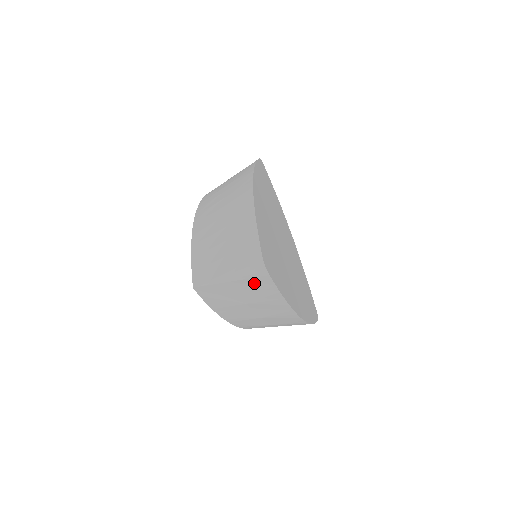
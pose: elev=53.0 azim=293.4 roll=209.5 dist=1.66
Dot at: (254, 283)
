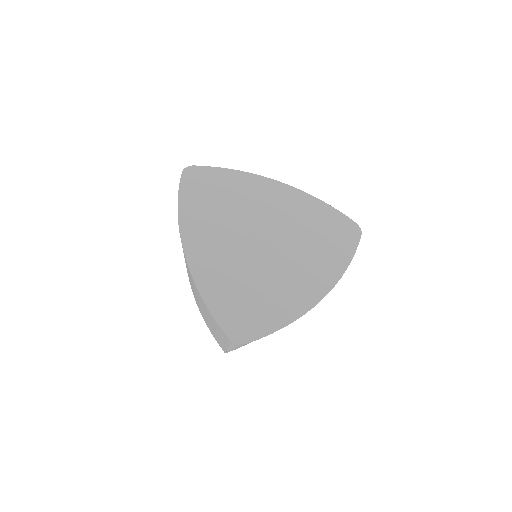
Dot at: occluded
